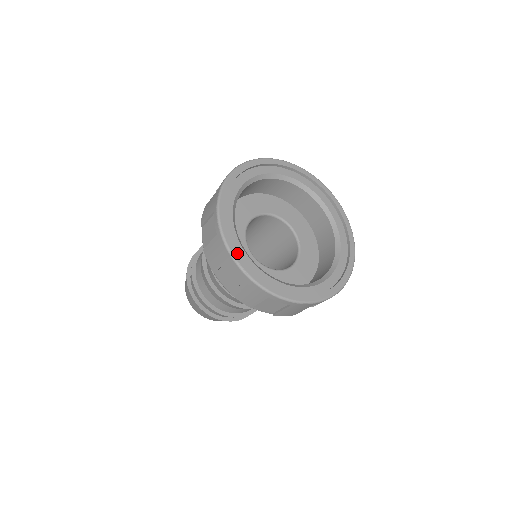
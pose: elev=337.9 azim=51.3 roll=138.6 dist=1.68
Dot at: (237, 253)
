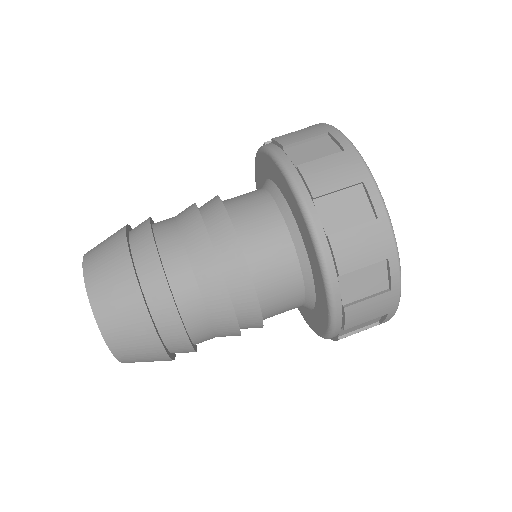
Dot at: occluded
